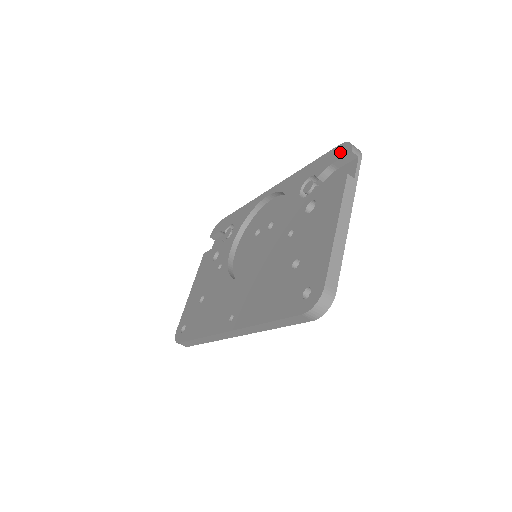
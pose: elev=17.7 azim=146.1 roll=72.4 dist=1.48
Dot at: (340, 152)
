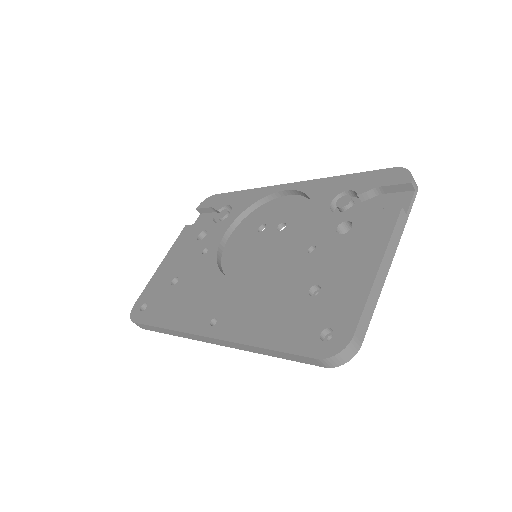
Dot at: (394, 177)
